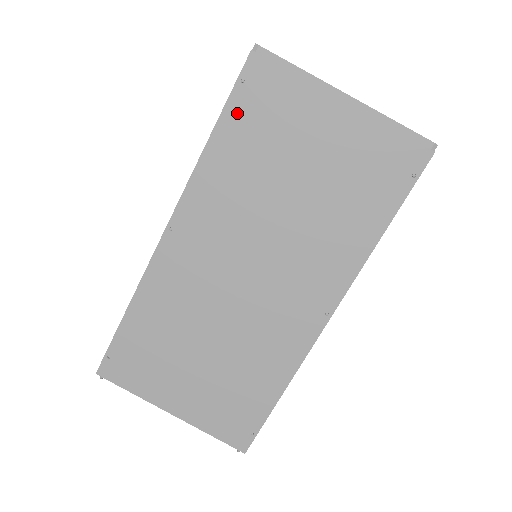
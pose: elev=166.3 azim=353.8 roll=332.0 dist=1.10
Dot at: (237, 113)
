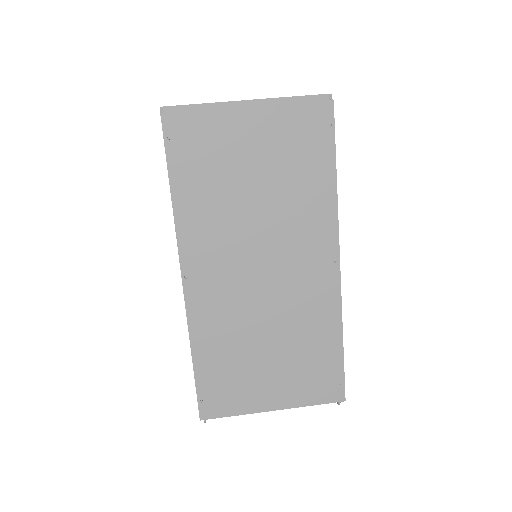
Dot at: (179, 164)
